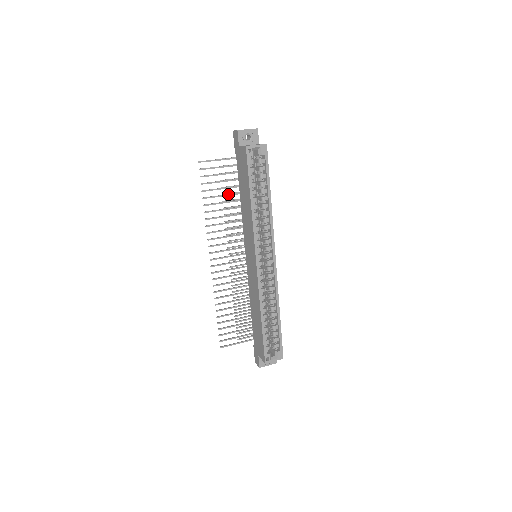
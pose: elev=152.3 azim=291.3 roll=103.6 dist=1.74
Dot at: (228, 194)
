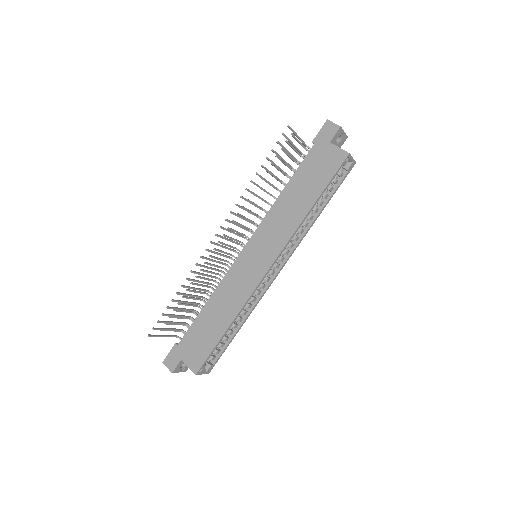
Dot at: occluded
